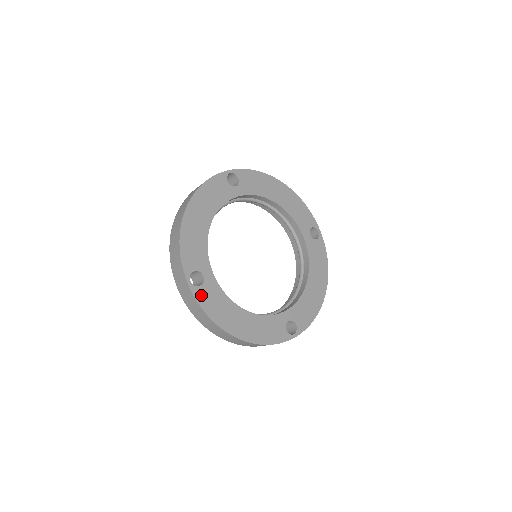
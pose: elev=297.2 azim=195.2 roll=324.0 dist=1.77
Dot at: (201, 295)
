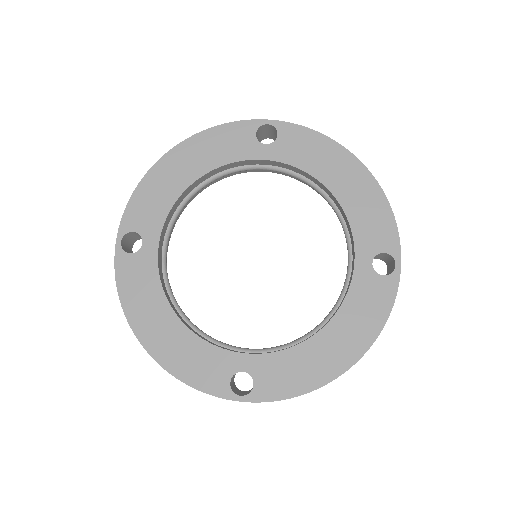
Dot at: (266, 390)
